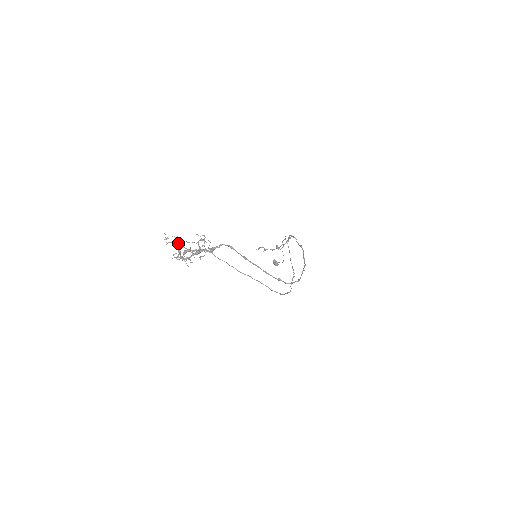
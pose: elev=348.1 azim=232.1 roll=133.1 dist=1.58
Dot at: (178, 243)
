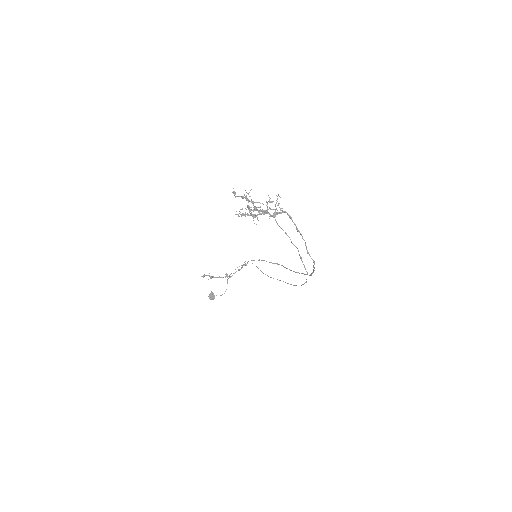
Dot at: (248, 199)
